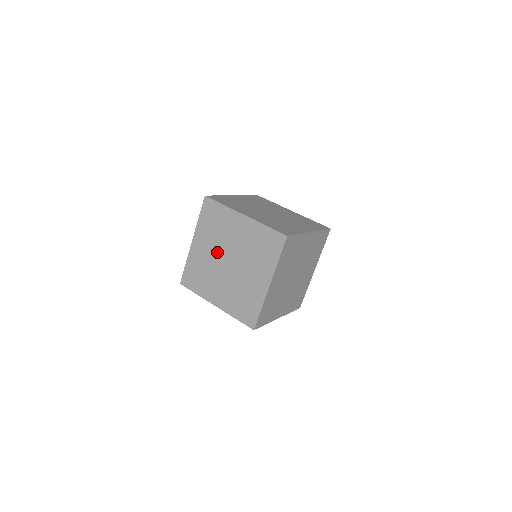
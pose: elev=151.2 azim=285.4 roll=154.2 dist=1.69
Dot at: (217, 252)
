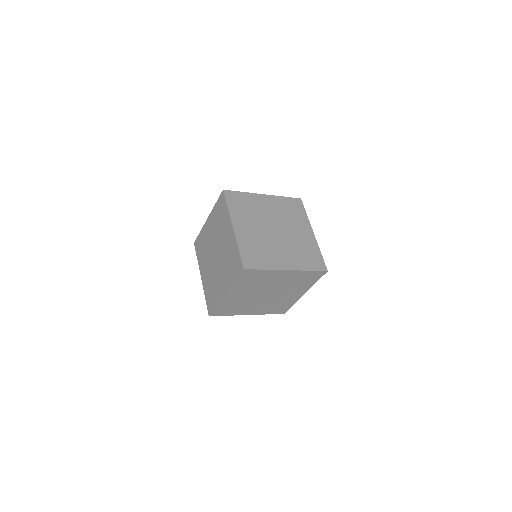
Dot at: (255, 293)
